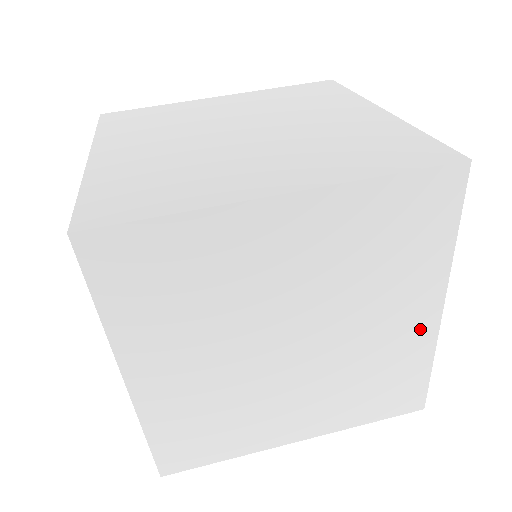
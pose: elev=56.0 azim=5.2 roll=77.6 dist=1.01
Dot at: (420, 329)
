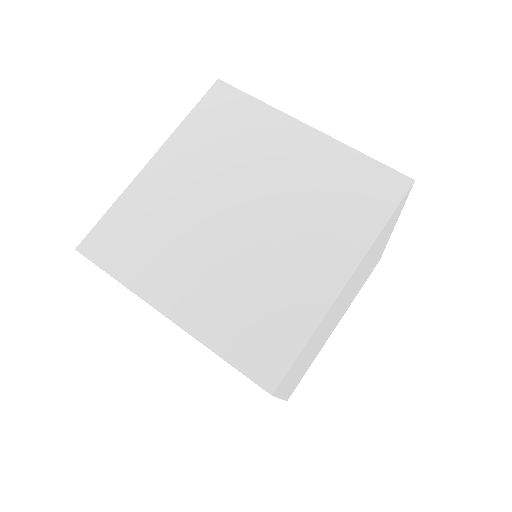
Dot at: occluded
